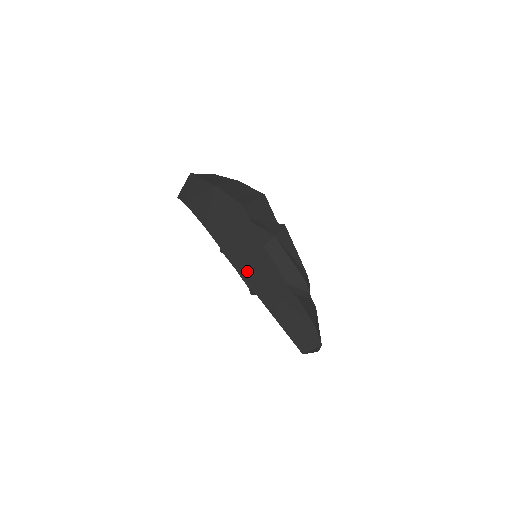
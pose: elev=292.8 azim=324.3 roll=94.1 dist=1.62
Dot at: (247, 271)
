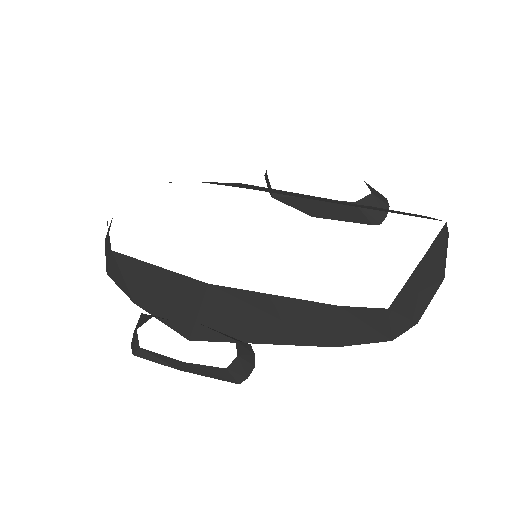
Dot at: (292, 195)
